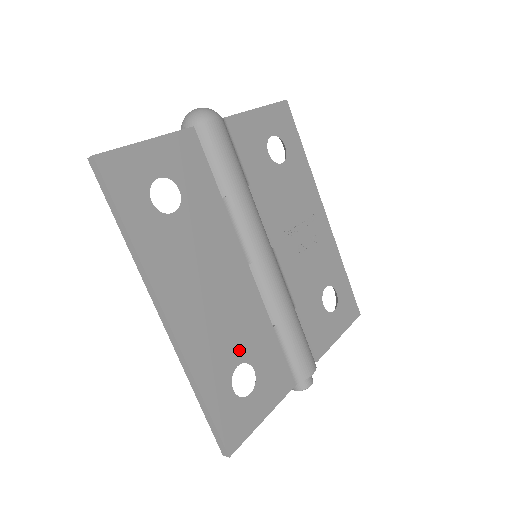
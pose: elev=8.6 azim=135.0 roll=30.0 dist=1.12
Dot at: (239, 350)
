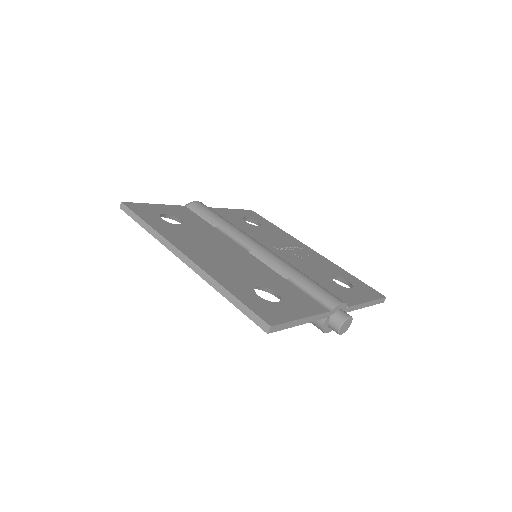
Dot at: (256, 281)
